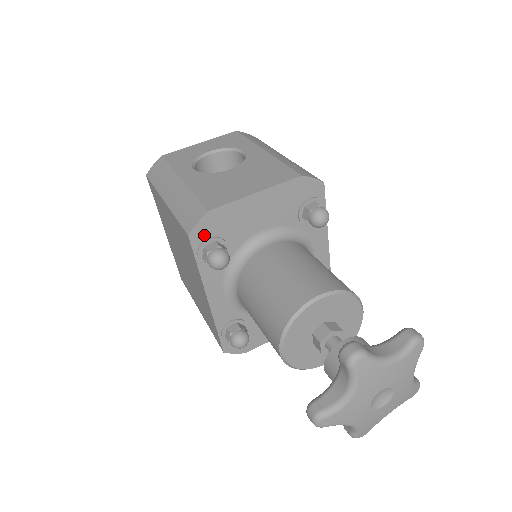
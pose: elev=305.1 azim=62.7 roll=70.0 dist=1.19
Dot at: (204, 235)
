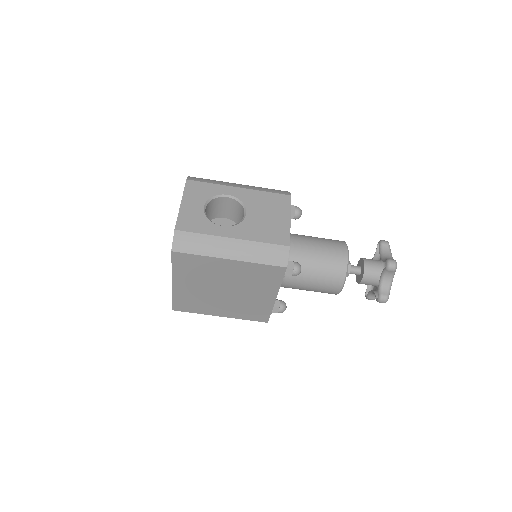
Dot at: occluded
